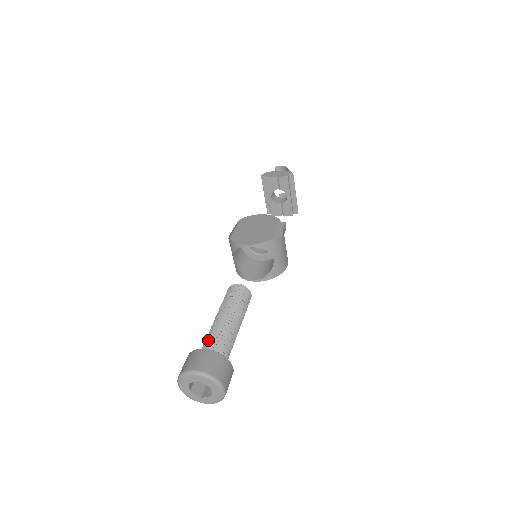
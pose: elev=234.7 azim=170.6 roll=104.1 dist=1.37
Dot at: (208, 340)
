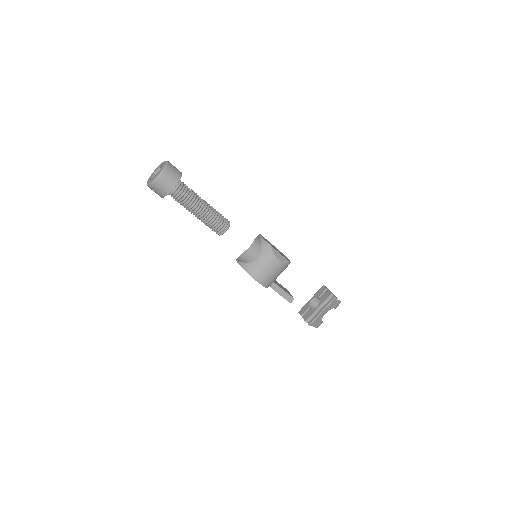
Dot at: occluded
